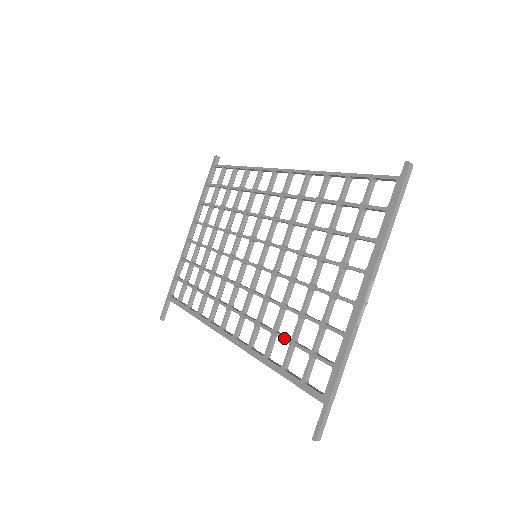
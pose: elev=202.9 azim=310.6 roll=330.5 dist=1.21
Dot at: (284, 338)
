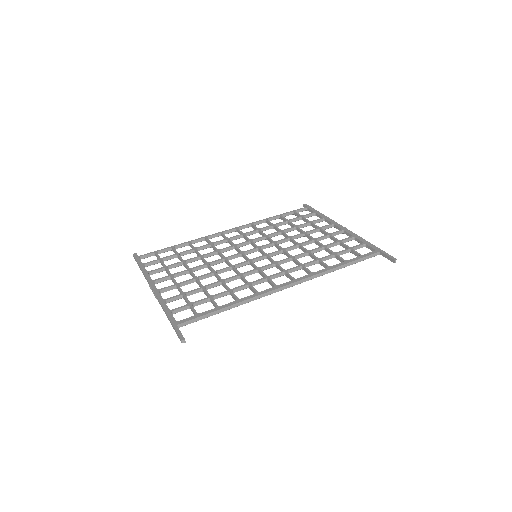
Dot at: (329, 255)
